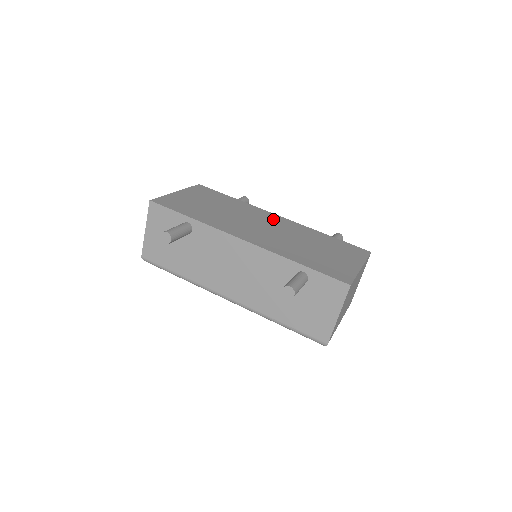
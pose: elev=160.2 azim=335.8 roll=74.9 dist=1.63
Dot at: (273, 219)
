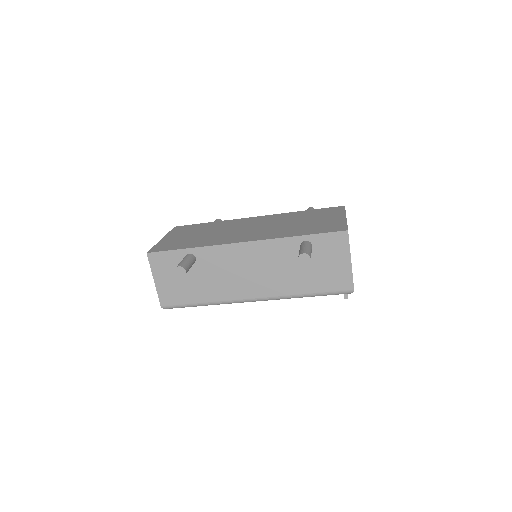
Dot at: (253, 220)
